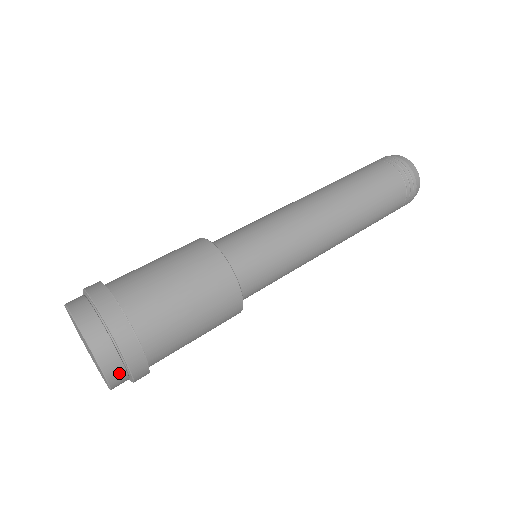
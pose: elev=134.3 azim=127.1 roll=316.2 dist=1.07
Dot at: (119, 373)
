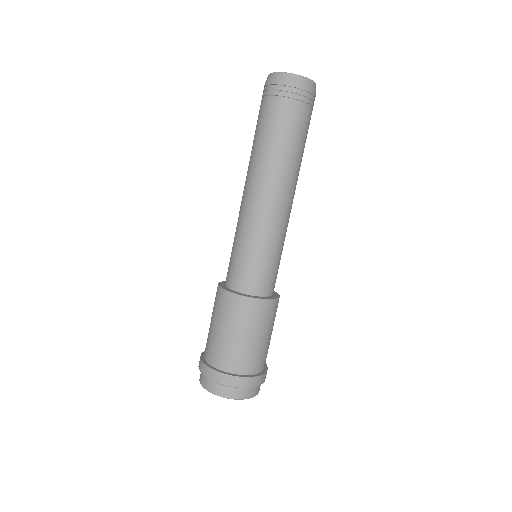
Dot at: (258, 388)
